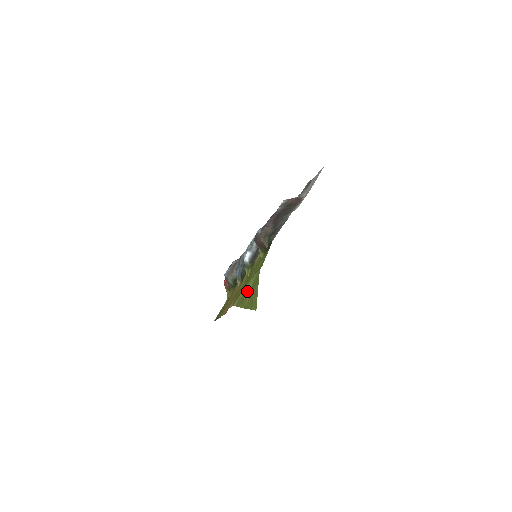
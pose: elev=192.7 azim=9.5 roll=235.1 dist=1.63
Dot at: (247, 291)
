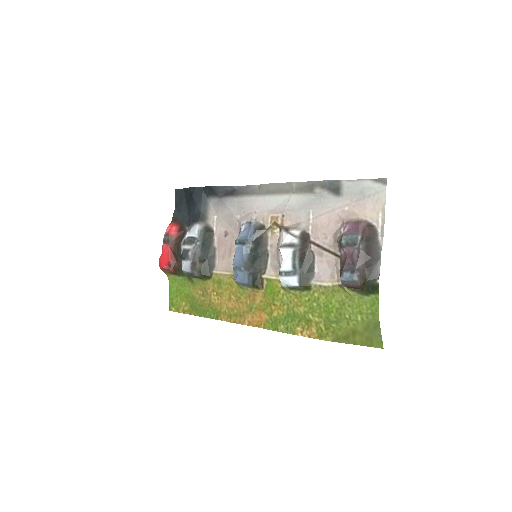
Dot at: (355, 331)
